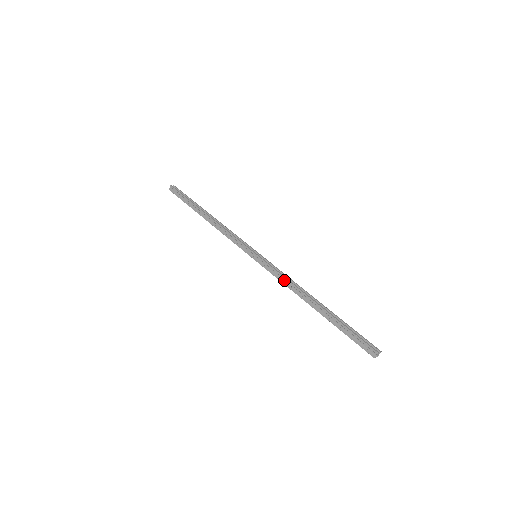
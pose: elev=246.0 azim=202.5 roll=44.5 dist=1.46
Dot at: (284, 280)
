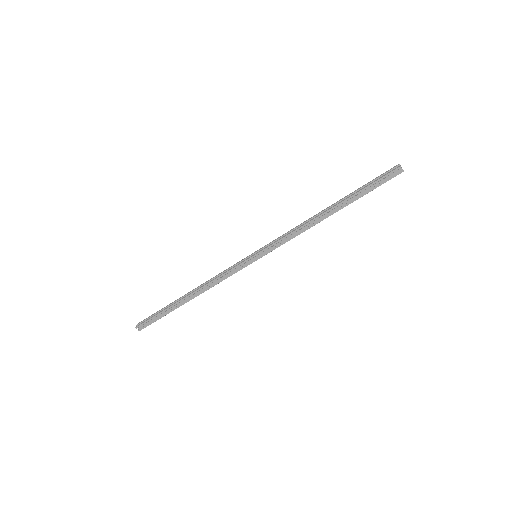
Dot at: (293, 234)
